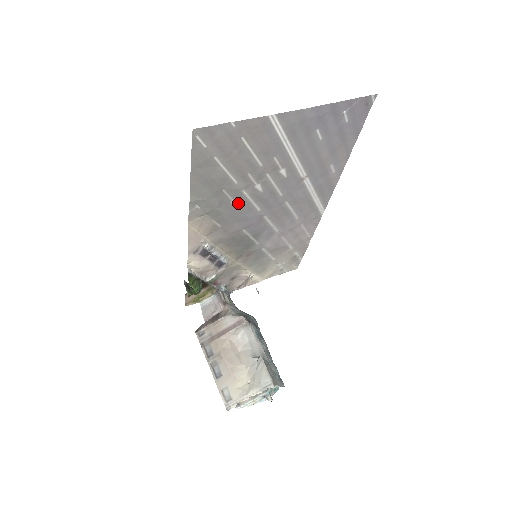
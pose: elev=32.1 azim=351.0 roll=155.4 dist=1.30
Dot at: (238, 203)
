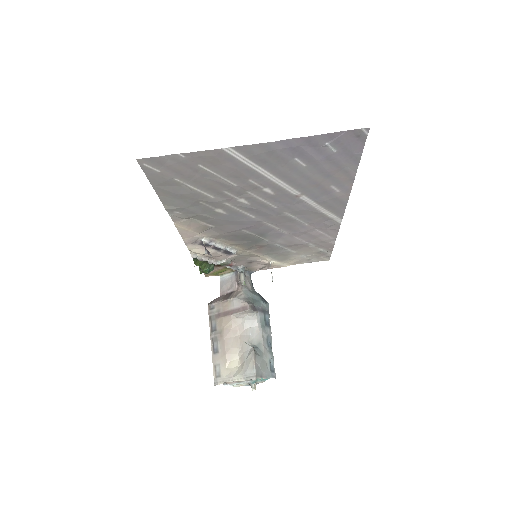
Dot at: (225, 211)
